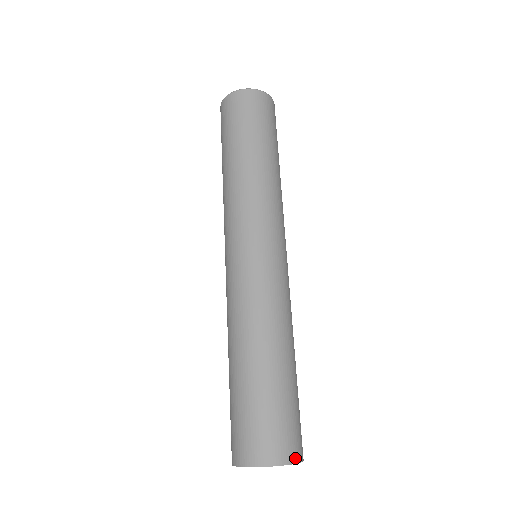
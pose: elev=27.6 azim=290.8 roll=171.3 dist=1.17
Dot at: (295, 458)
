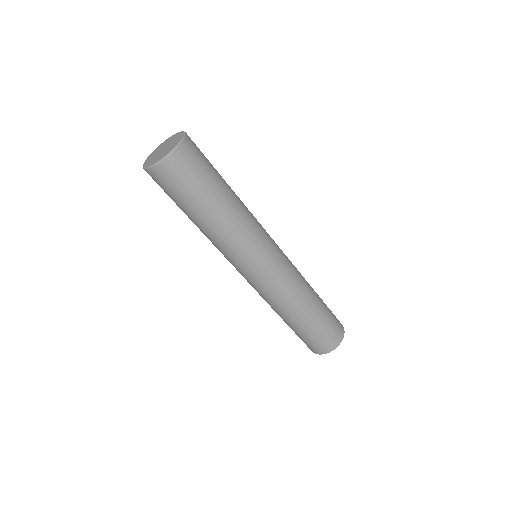
Dot at: (329, 351)
